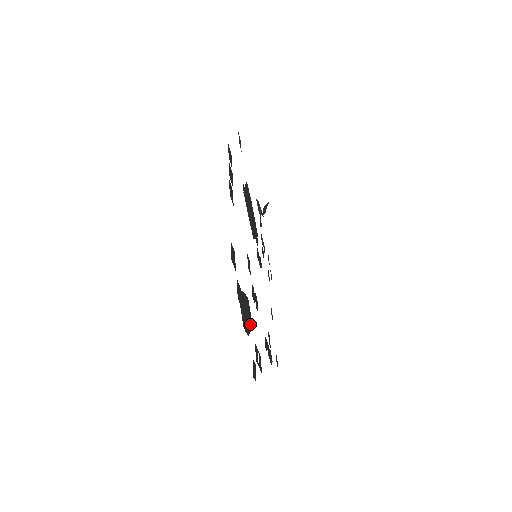
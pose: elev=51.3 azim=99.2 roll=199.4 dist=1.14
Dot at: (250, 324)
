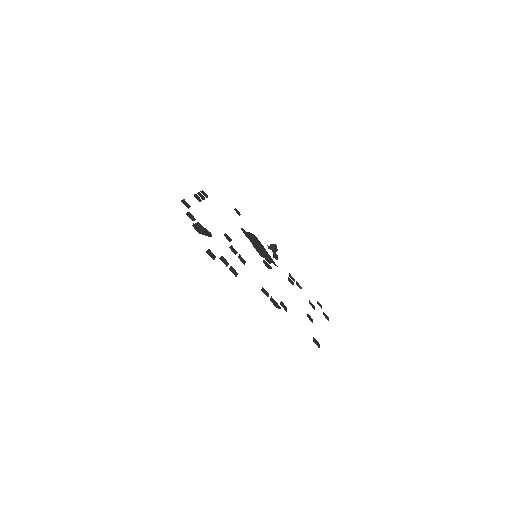
Dot at: (205, 234)
